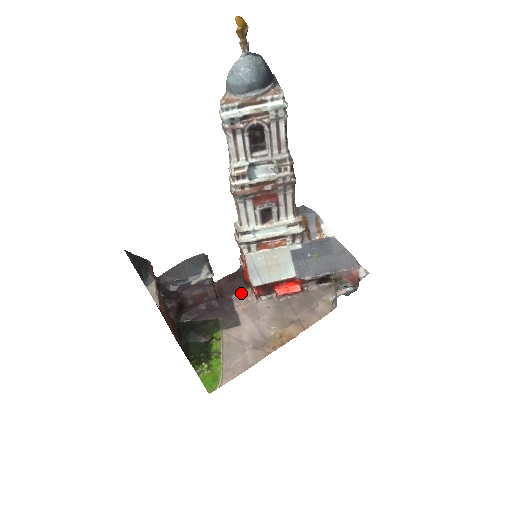
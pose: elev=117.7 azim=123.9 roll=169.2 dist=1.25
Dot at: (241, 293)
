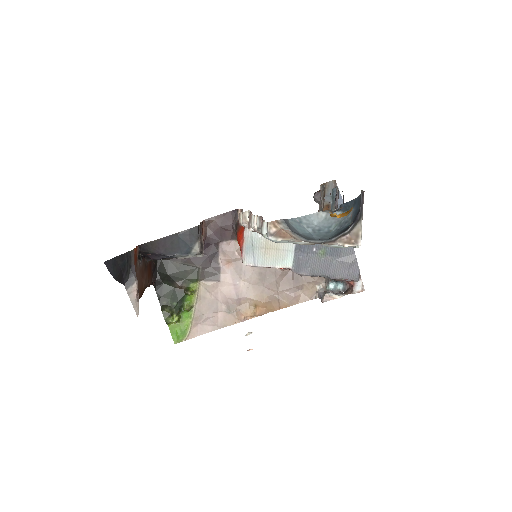
Dot at: (230, 243)
